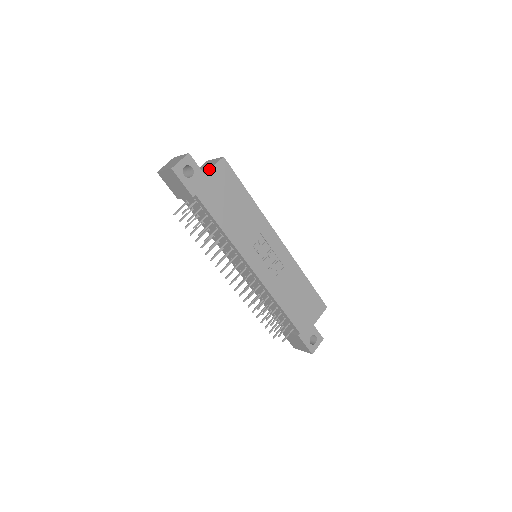
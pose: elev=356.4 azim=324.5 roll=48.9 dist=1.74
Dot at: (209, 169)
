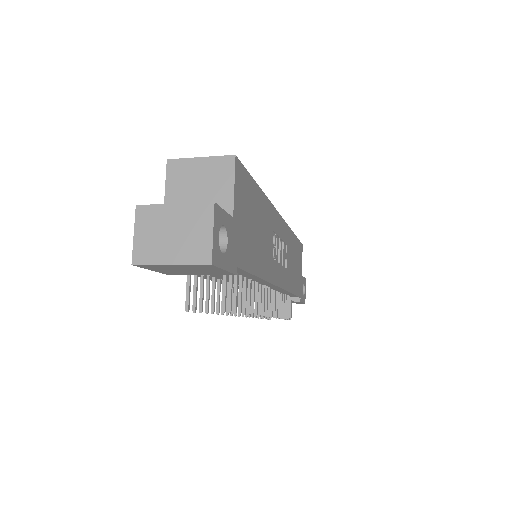
Dot at: (232, 200)
